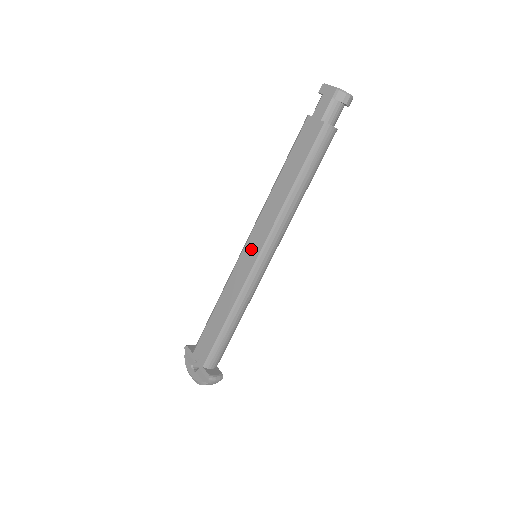
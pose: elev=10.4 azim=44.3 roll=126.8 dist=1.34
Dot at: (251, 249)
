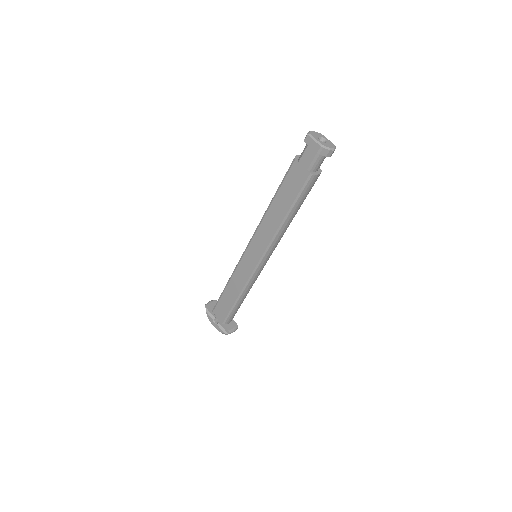
Dot at: (252, 255)
